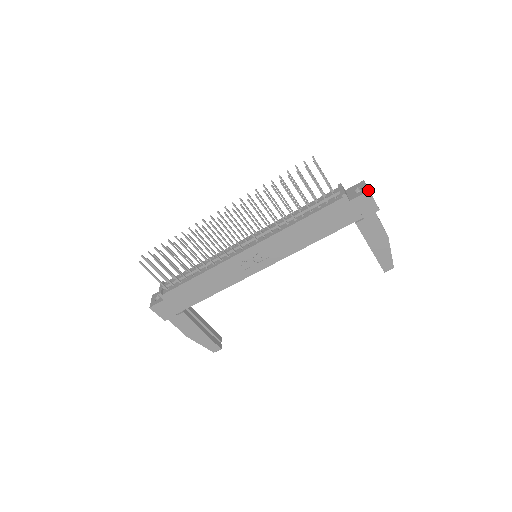
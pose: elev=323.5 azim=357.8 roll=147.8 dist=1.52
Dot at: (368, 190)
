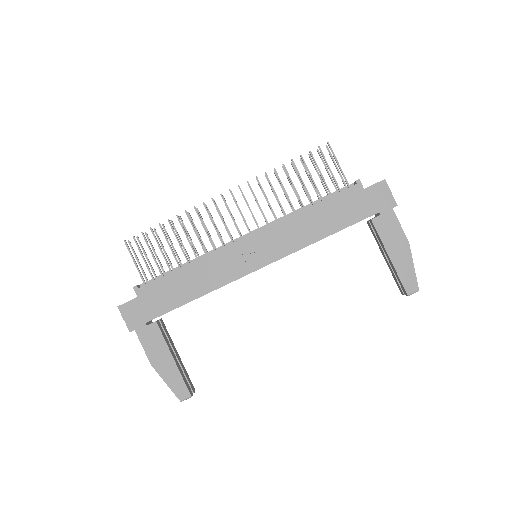
Dot at: (384, 179)
